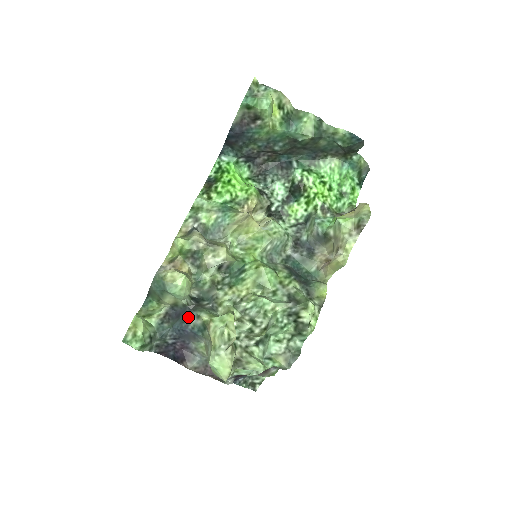
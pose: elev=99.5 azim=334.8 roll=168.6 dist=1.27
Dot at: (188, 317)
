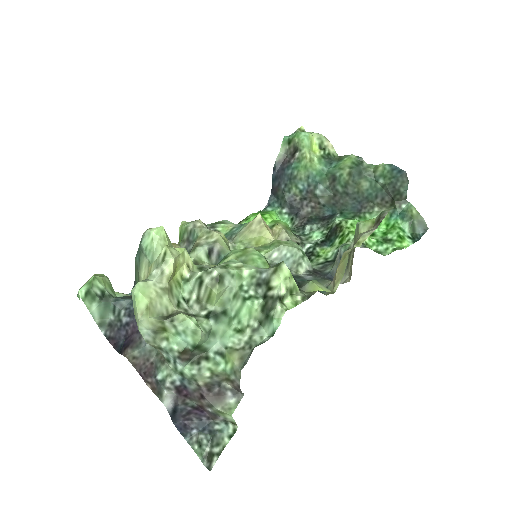
Dot at: occluded
